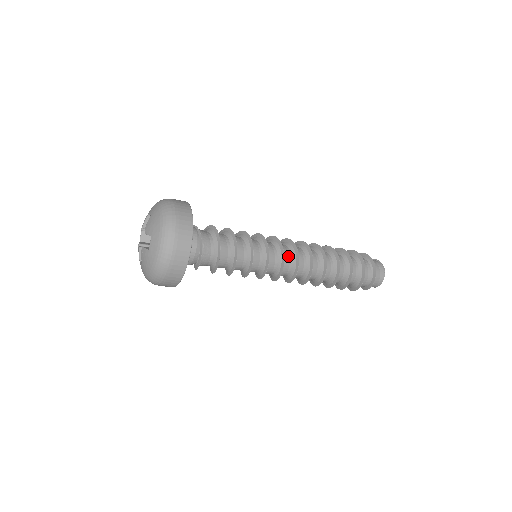
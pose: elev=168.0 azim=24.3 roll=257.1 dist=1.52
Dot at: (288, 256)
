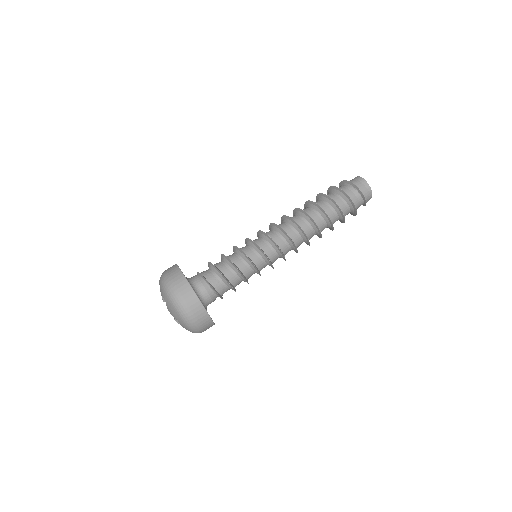
Dot at: (270, 232)
